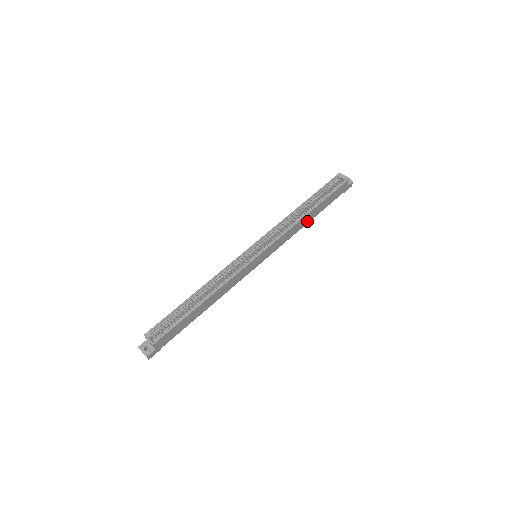
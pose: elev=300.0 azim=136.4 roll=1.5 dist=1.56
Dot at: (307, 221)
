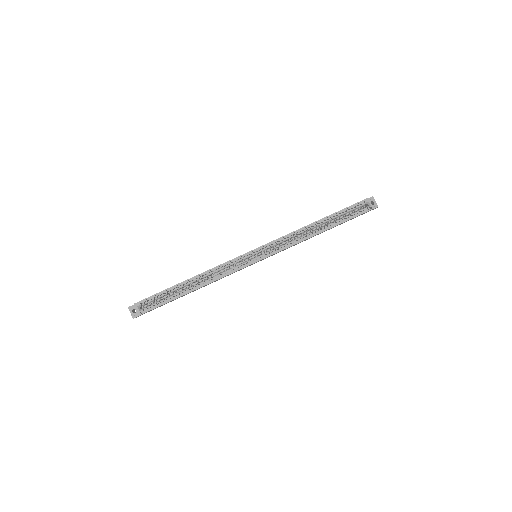
Dot at: occluded
